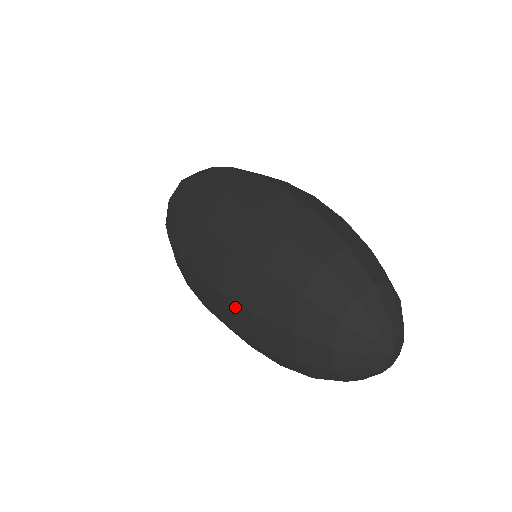
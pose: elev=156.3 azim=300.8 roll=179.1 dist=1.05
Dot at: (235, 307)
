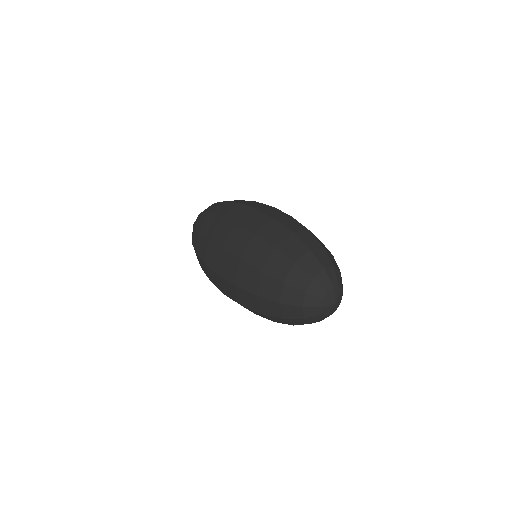
Dot at: (249, 268)
